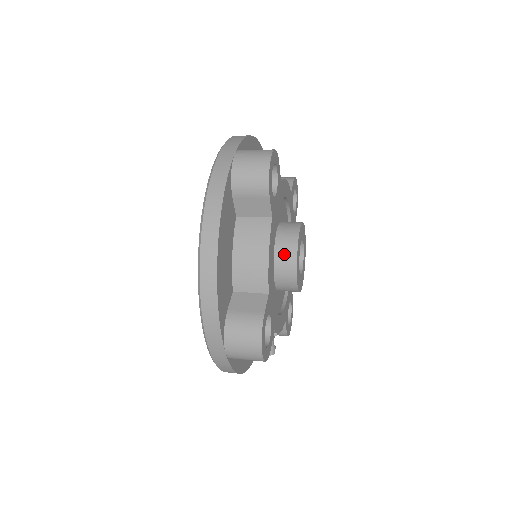
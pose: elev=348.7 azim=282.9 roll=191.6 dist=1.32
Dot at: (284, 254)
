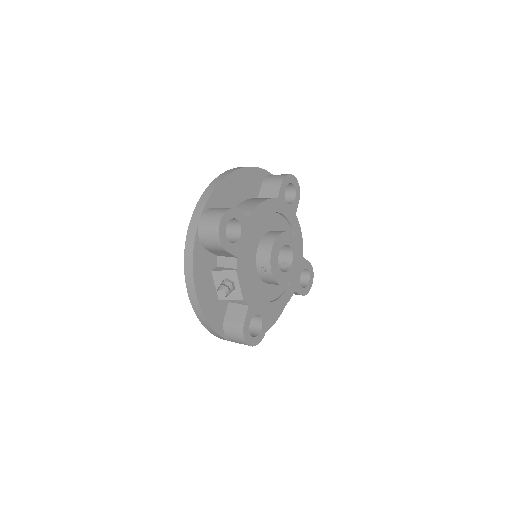
Dot at: (274, 232)
